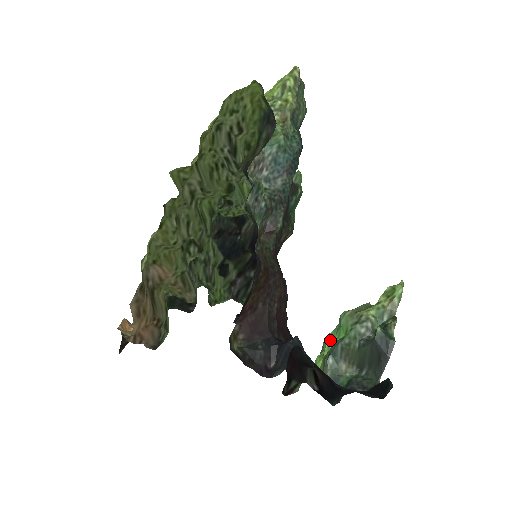
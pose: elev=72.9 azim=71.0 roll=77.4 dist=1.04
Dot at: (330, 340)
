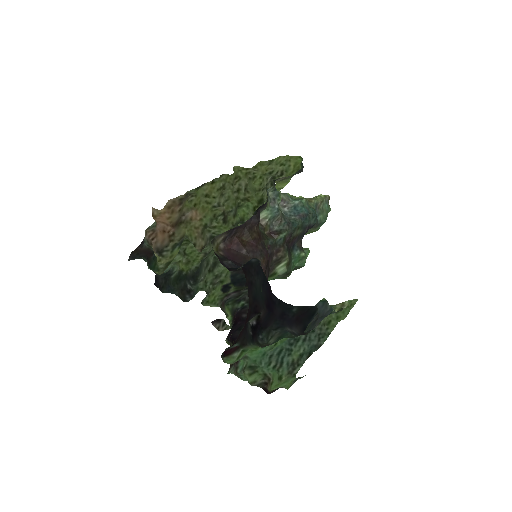
Dot at: occluded
